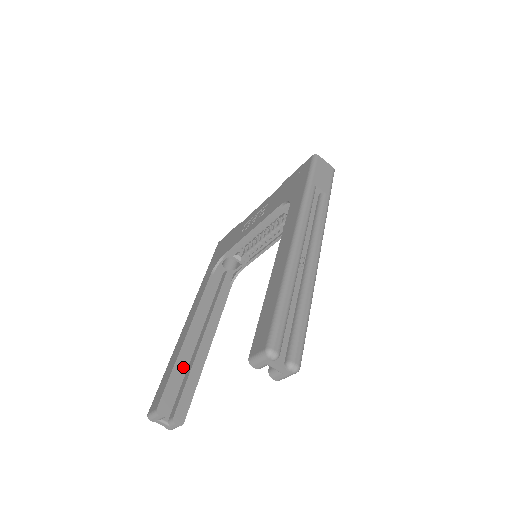
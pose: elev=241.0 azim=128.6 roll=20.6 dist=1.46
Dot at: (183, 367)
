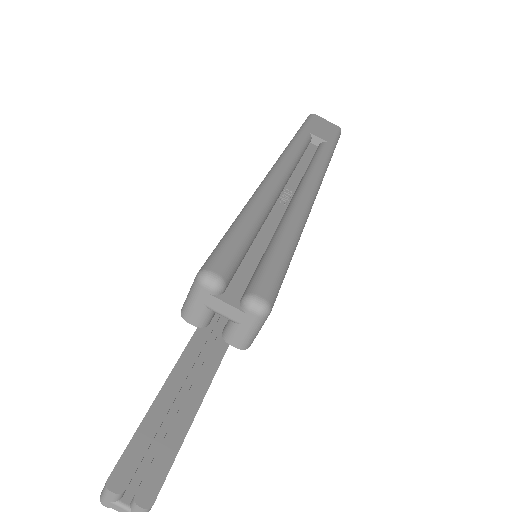
Dot at: (160, 419)
